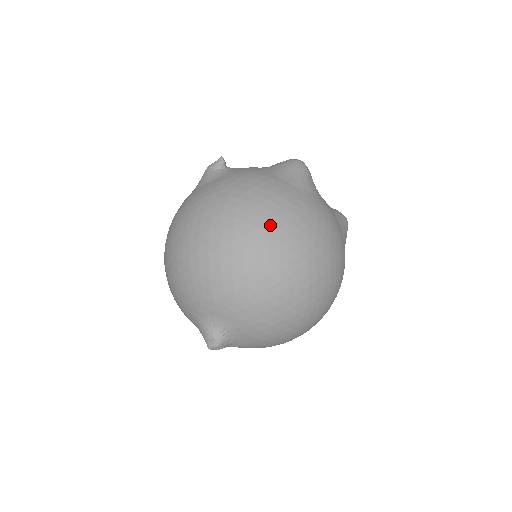
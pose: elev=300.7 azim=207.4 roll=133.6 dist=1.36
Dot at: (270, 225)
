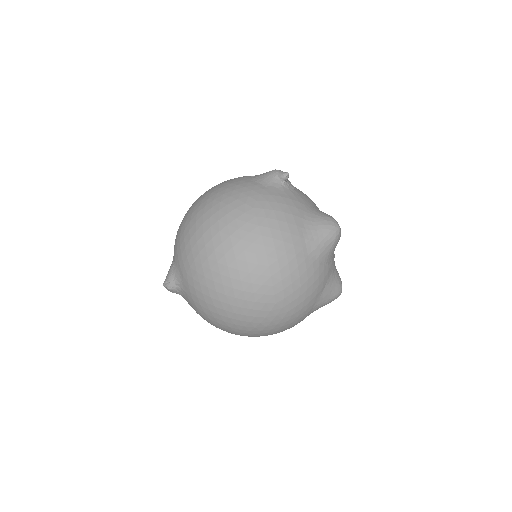
Dot at: (254, 256)
